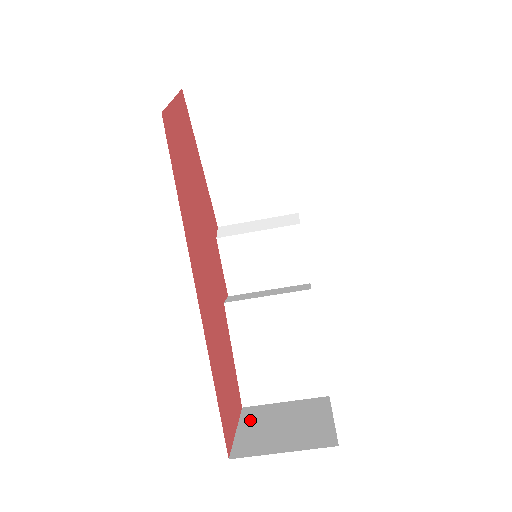
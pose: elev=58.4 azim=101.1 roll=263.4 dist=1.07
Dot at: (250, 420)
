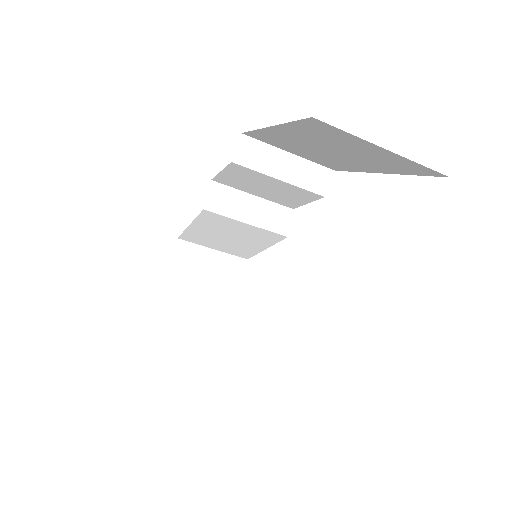
Dot at: (180, 266)
